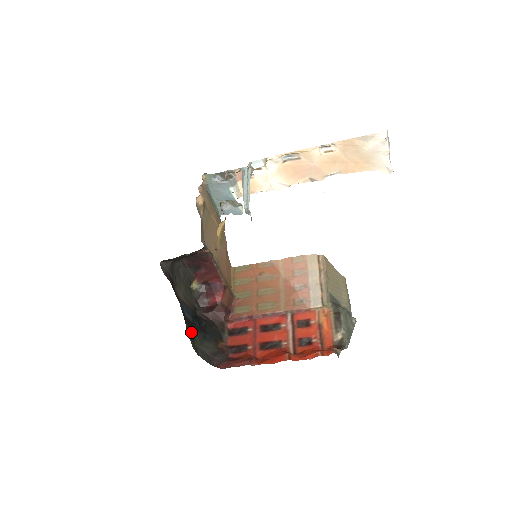
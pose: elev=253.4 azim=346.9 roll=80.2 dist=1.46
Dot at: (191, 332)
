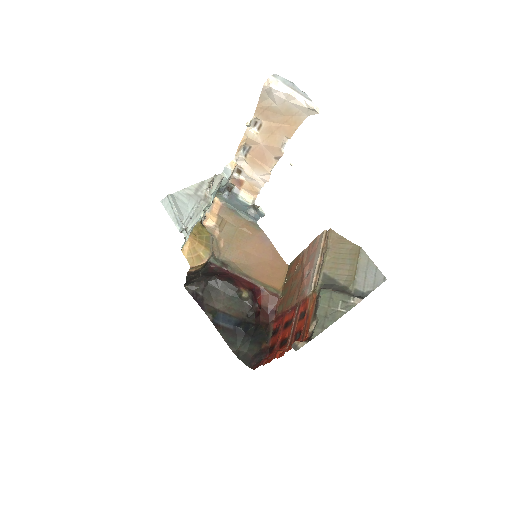
Dot at: (231, 338)
